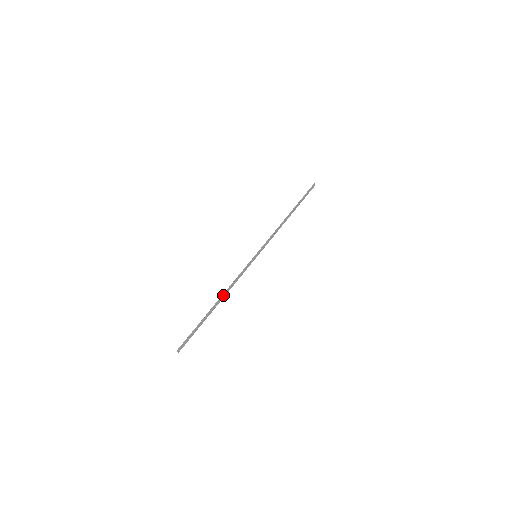
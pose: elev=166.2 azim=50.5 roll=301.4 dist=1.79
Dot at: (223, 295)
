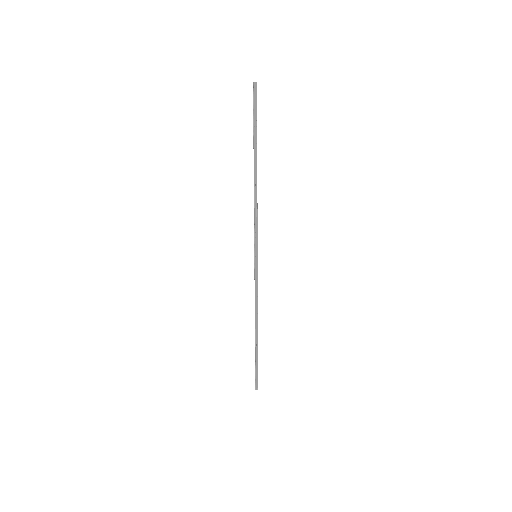
Dot at: (255, 321)
